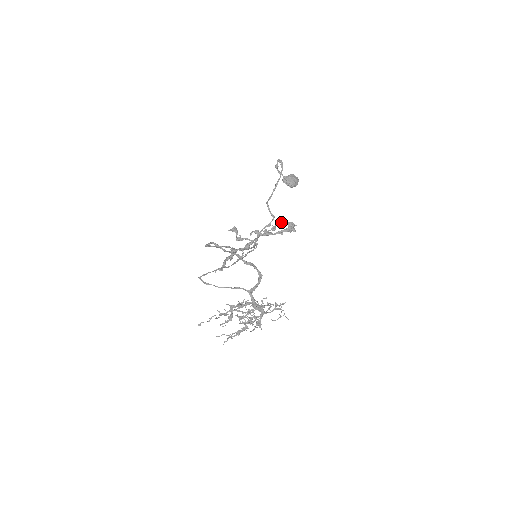
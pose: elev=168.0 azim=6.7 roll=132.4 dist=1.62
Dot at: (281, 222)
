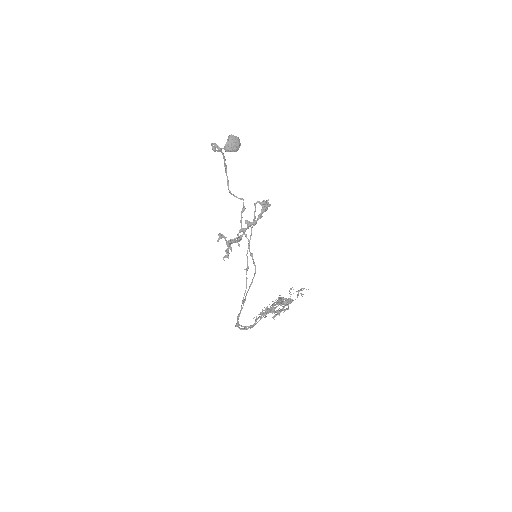
Dot at: (255, 210)
